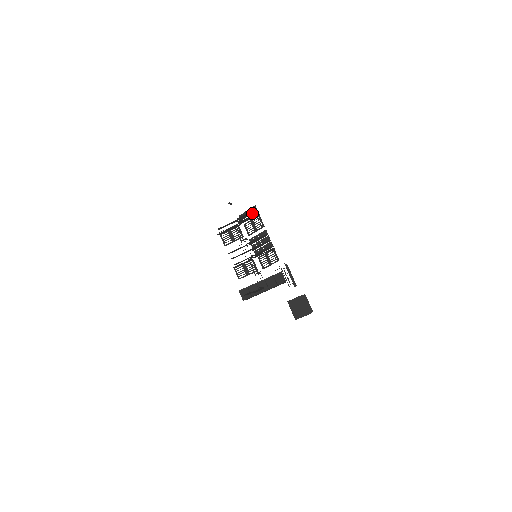
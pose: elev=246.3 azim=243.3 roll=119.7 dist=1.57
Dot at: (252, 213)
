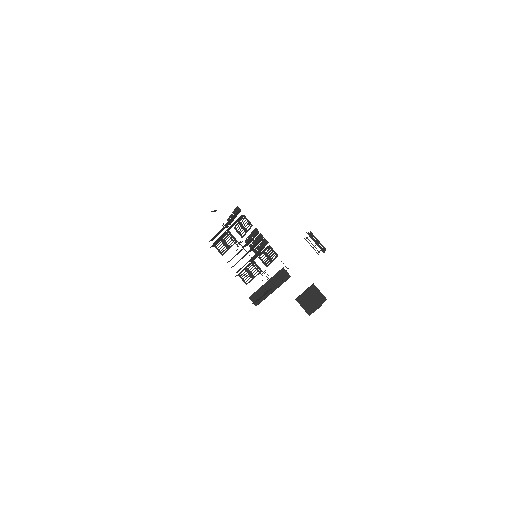
Dot at: (237, 214)
